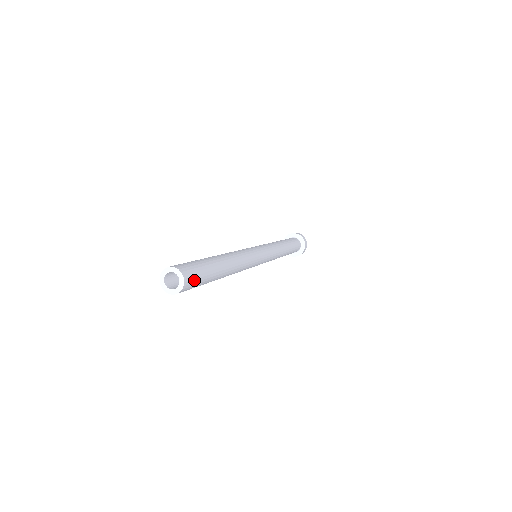
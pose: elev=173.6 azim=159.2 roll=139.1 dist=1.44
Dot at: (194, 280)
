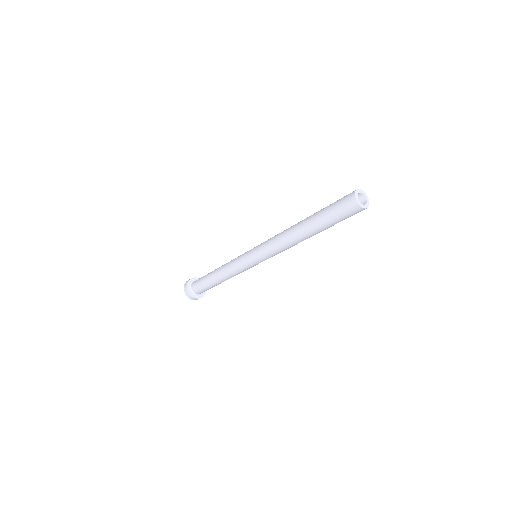
Dot at: occluded
